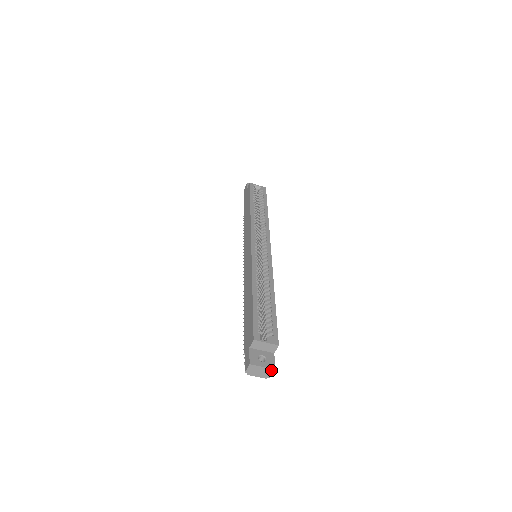
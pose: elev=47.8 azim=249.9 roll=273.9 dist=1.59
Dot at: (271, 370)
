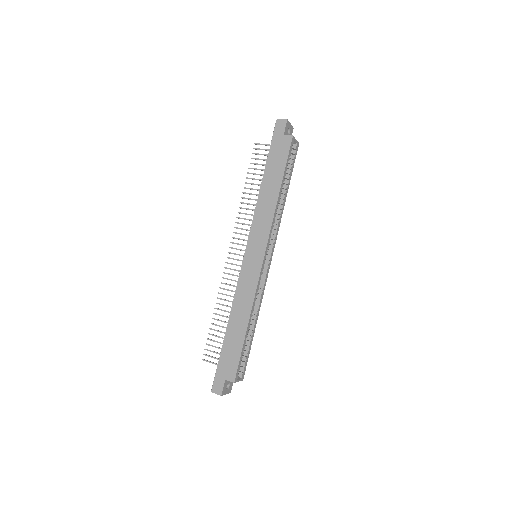
Dot at: (228, 393)
